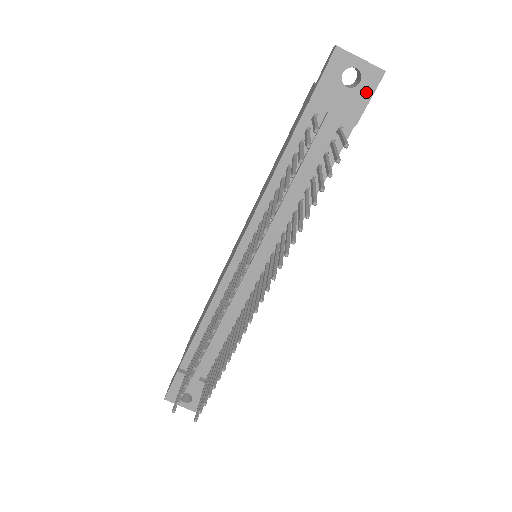
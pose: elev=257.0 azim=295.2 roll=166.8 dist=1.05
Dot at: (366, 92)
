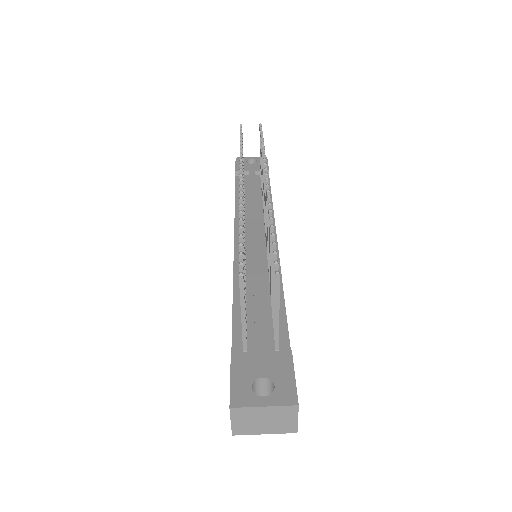
Dot at: occluded
